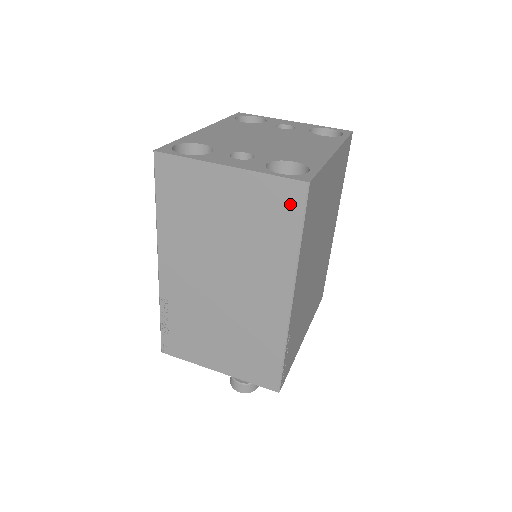
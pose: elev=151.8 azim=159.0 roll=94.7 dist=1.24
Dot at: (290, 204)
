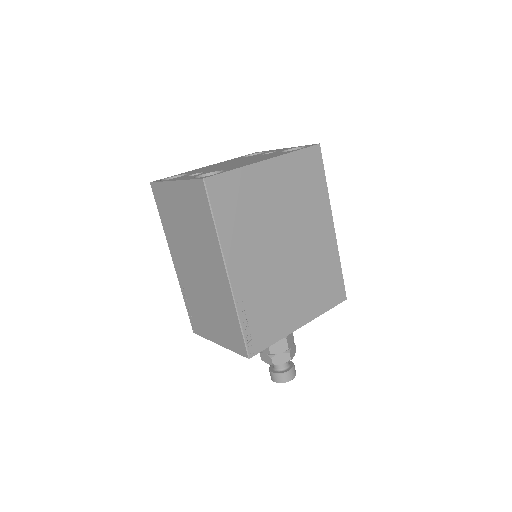
Dot at: (202, 197)
